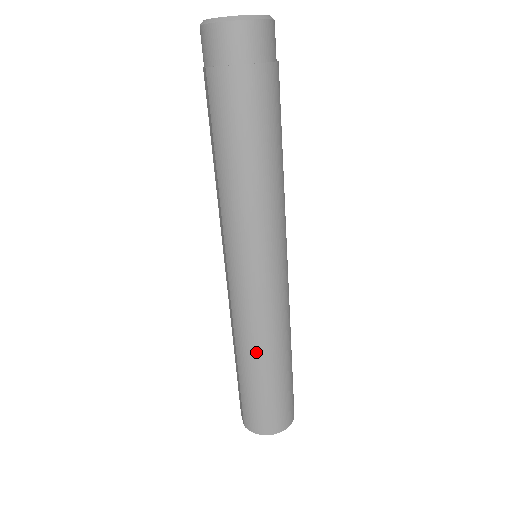
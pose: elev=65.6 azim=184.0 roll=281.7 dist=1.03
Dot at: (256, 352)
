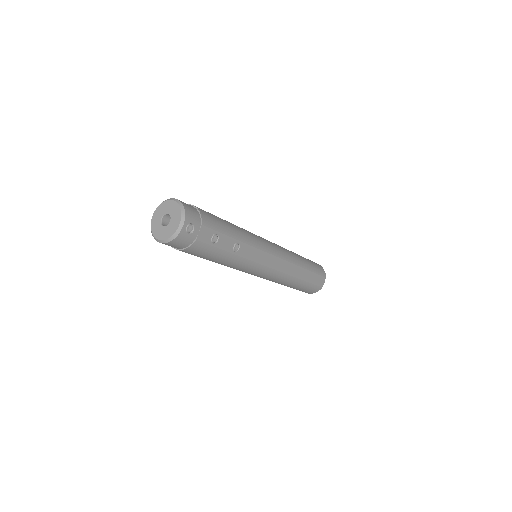
Dot at: occluded
